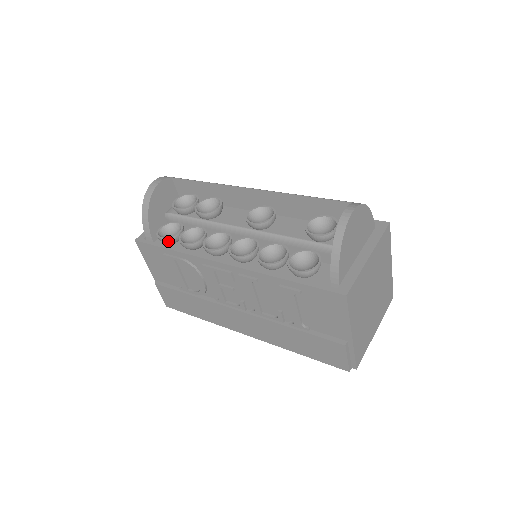
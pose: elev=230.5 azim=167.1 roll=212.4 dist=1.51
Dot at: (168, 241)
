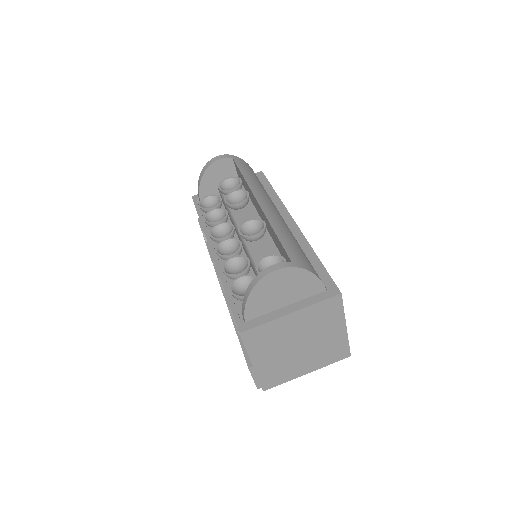
Dot at: (203, 210)
